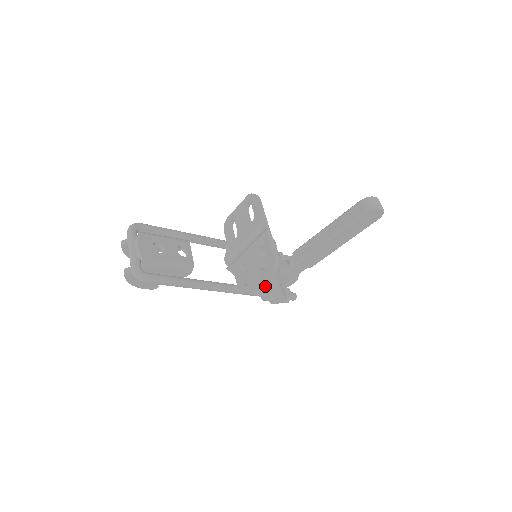
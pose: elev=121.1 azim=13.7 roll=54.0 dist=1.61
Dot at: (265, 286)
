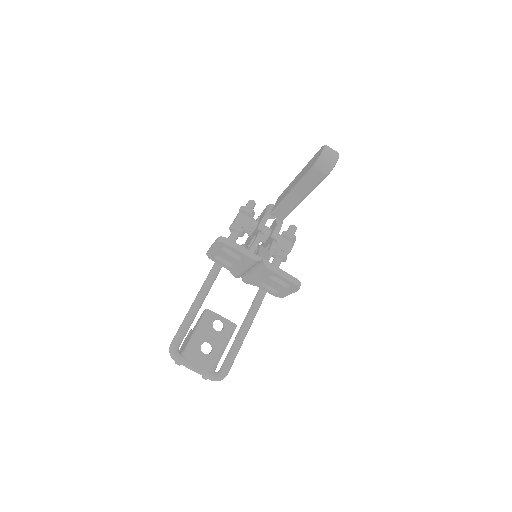
Dot at: (275, 255)
